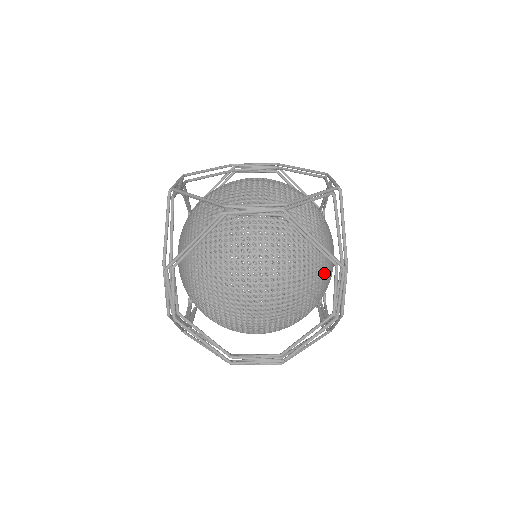
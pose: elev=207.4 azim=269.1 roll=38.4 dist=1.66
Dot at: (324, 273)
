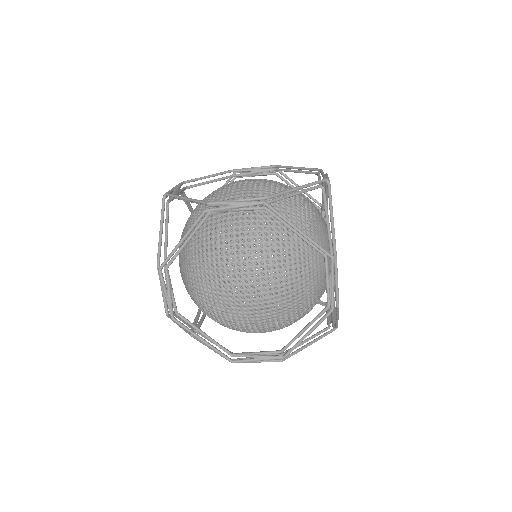
Dot at: (319, 266)
